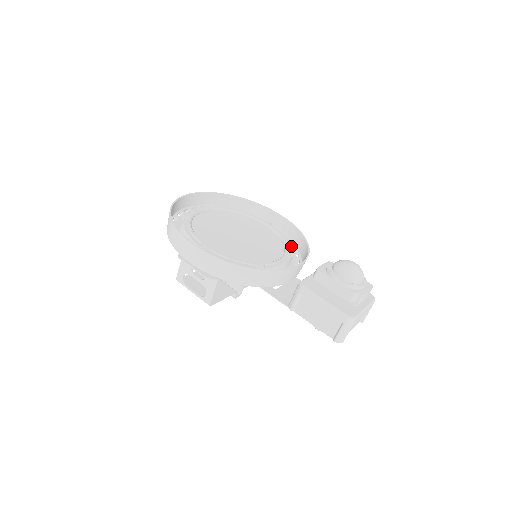
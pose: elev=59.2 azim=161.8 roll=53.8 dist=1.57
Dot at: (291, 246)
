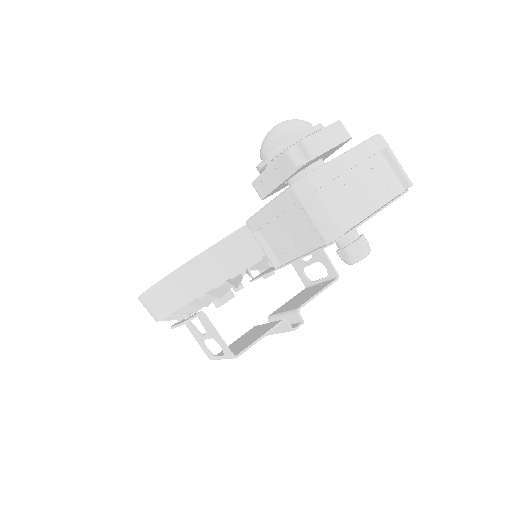
Dot at: occluded
